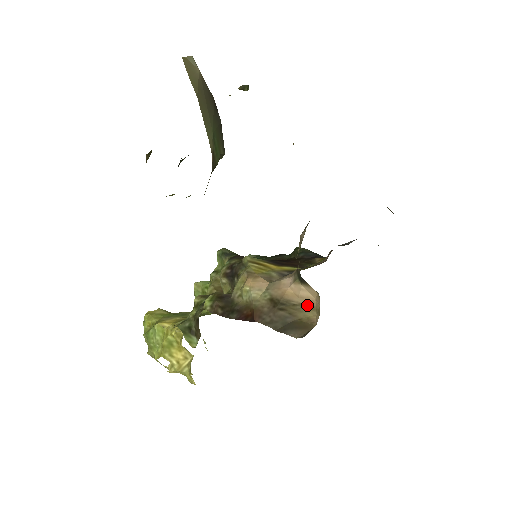
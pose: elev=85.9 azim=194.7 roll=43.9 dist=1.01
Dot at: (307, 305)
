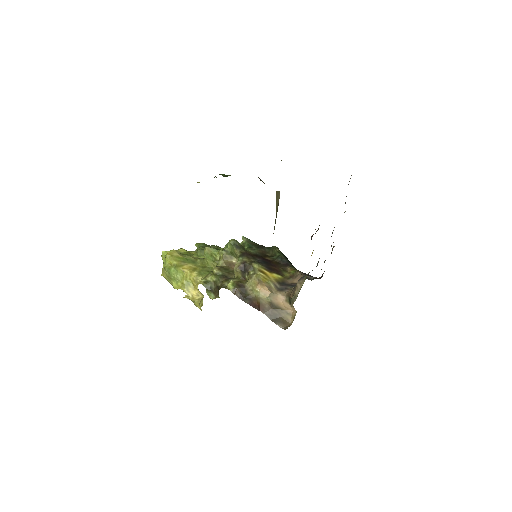
Dot at: (288, 312)
